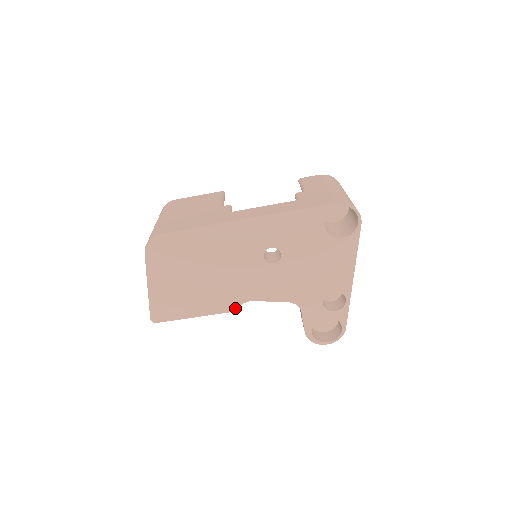
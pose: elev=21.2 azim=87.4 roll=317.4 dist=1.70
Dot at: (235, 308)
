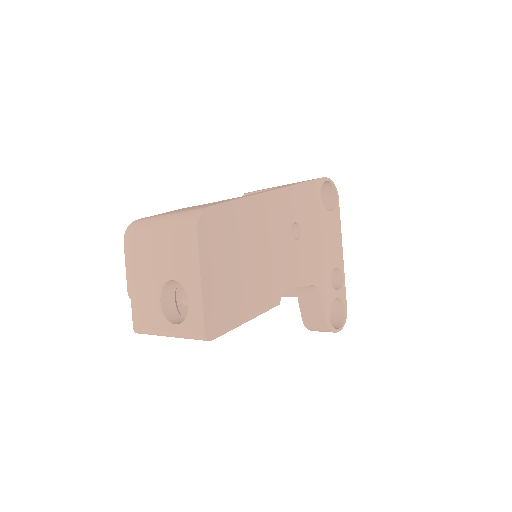
Dot at: (277, 301)
